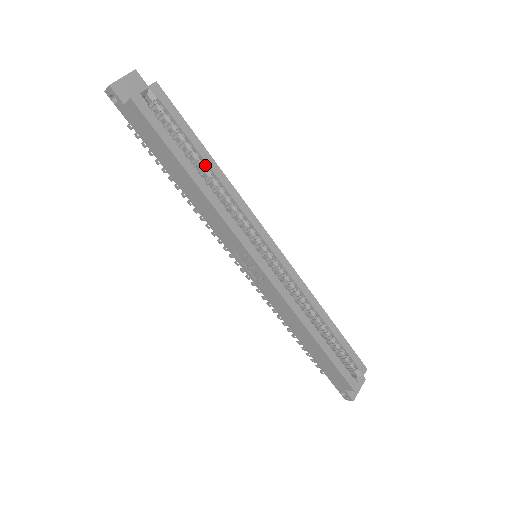
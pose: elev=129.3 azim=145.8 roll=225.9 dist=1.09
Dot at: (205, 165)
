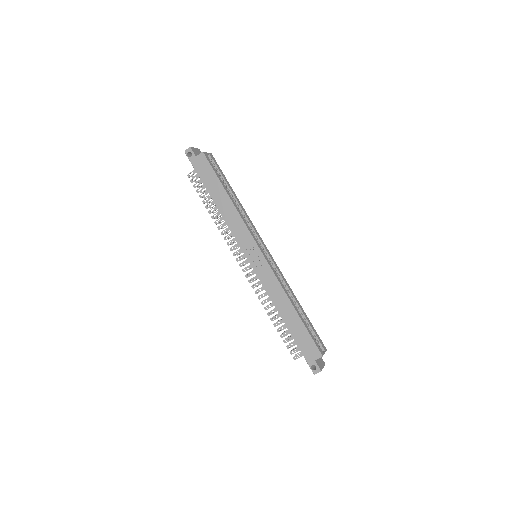
Dot at: (232, 197)
